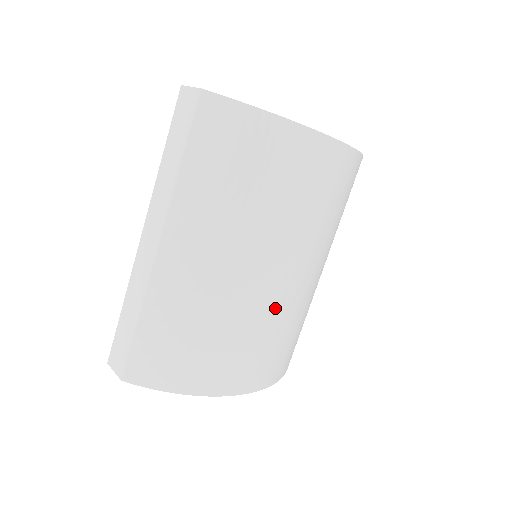
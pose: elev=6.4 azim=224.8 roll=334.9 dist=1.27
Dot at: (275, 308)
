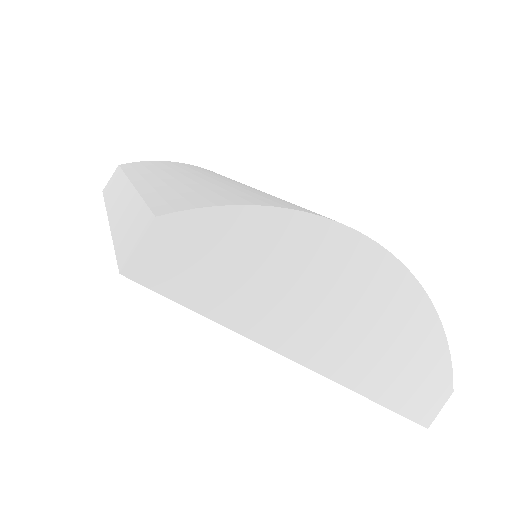
Dot at: occluded
